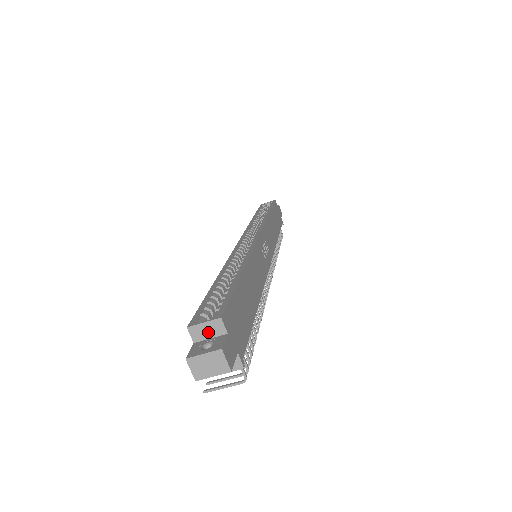
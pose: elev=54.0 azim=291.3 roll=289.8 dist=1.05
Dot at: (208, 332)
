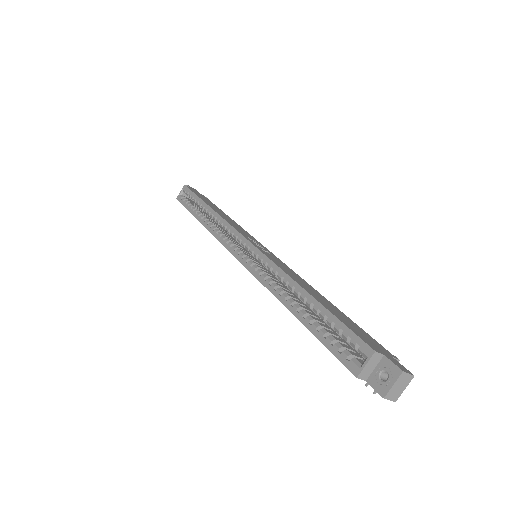
Dot at: (371, 367)
